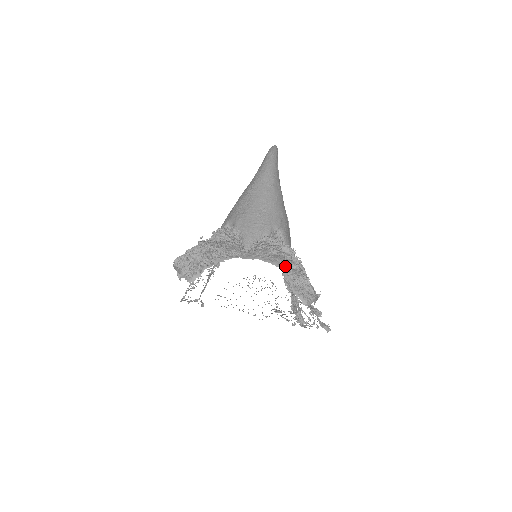
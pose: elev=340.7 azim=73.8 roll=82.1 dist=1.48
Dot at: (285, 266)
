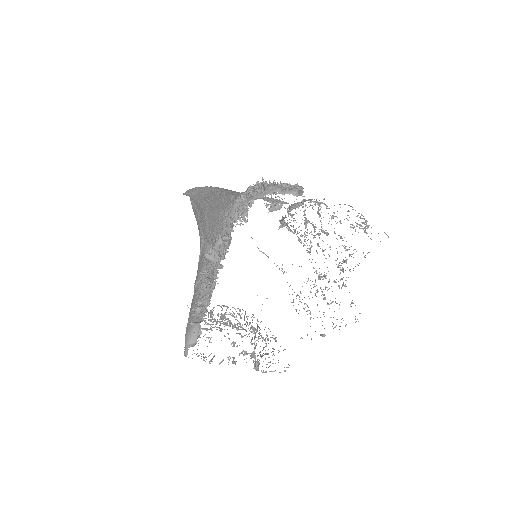
Dot at: (351, 206)
